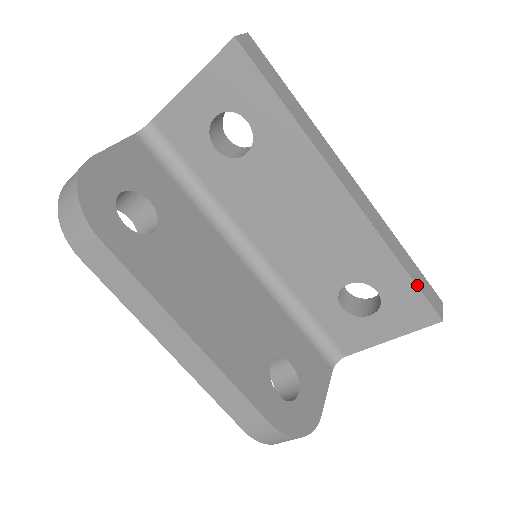
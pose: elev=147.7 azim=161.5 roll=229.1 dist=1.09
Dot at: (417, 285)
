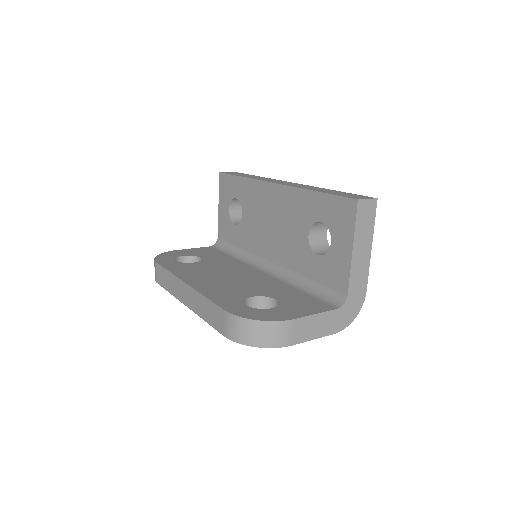
Dot at: (330, 194)
